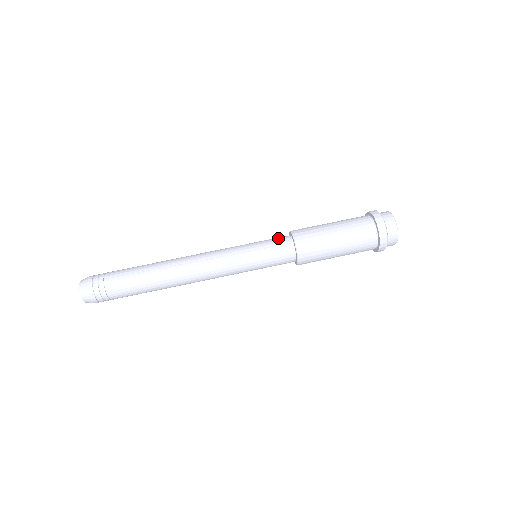
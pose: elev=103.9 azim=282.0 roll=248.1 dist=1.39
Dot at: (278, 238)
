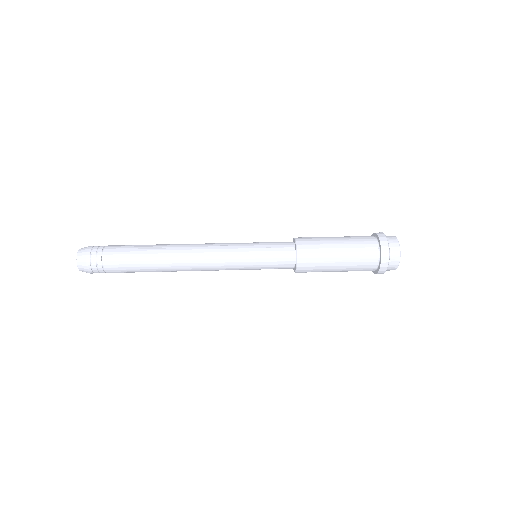
Dot at: occluded
